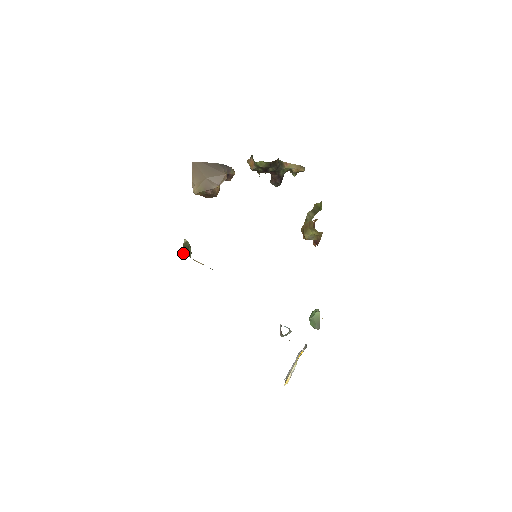
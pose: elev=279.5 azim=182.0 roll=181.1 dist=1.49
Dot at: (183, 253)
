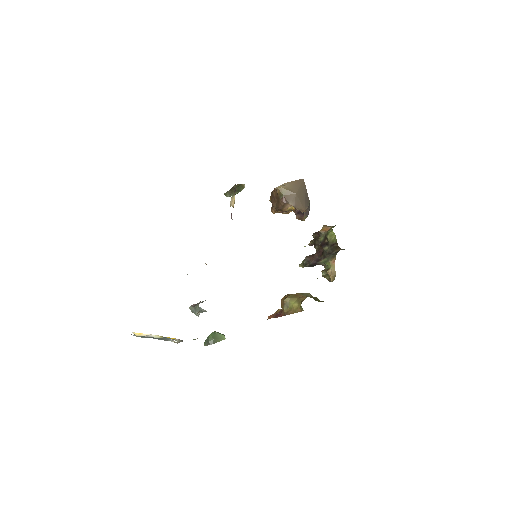
Dot at: (235, 185)
